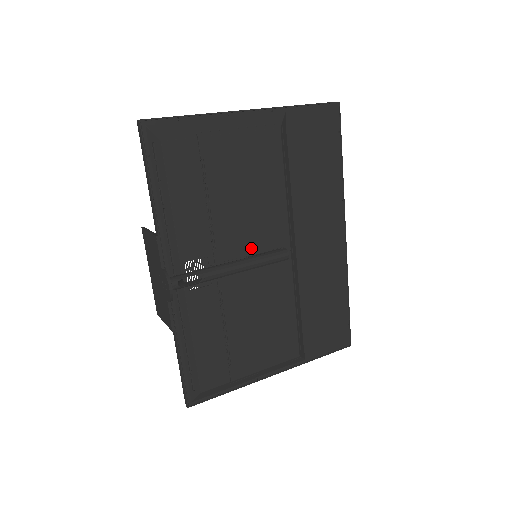
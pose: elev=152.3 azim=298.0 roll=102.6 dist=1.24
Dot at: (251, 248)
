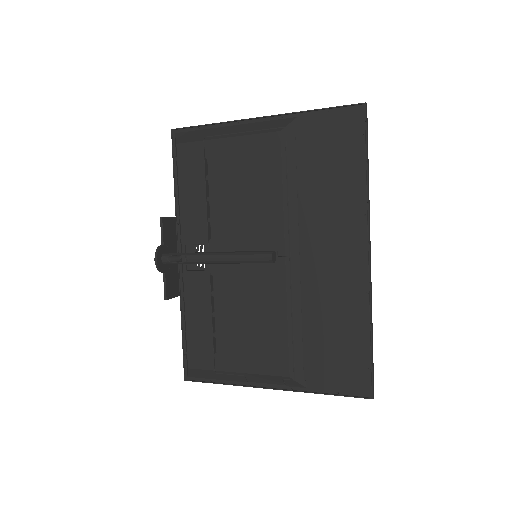
Dot at: (243, 245)
